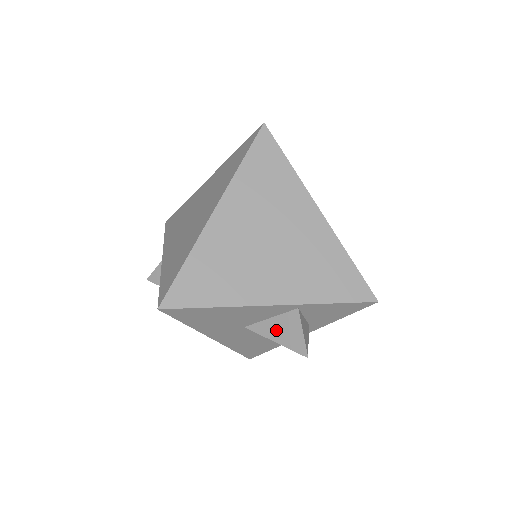
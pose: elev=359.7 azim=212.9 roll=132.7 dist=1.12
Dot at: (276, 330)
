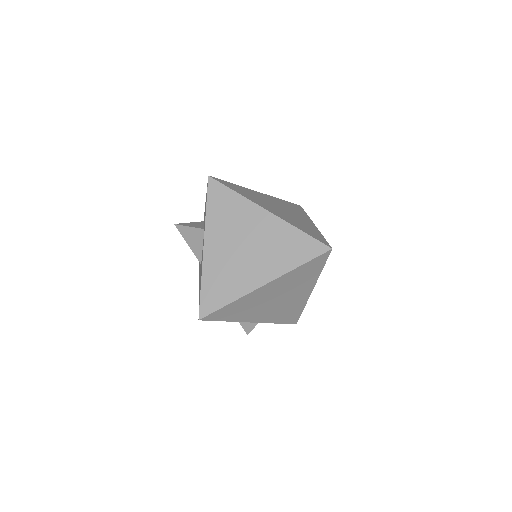
Dot at: occluded
